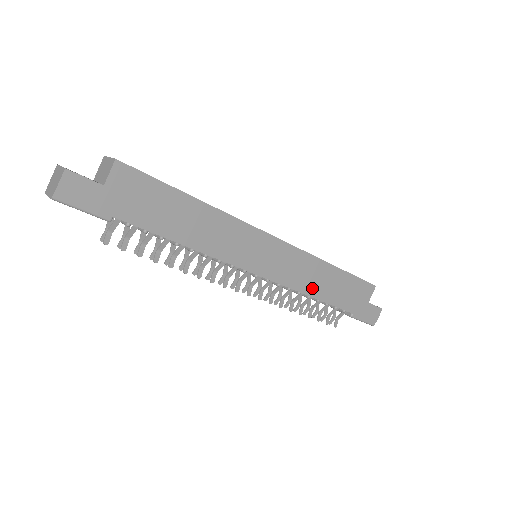
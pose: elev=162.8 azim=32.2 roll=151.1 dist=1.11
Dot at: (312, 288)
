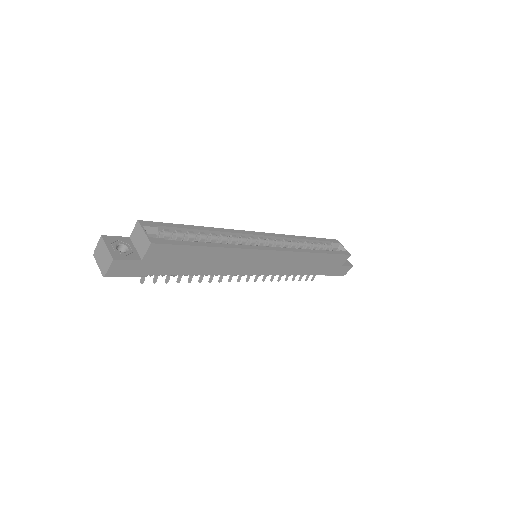
Dot at: (298, 270)
